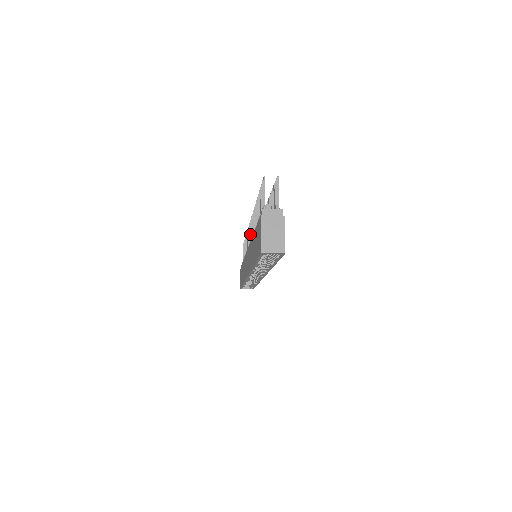
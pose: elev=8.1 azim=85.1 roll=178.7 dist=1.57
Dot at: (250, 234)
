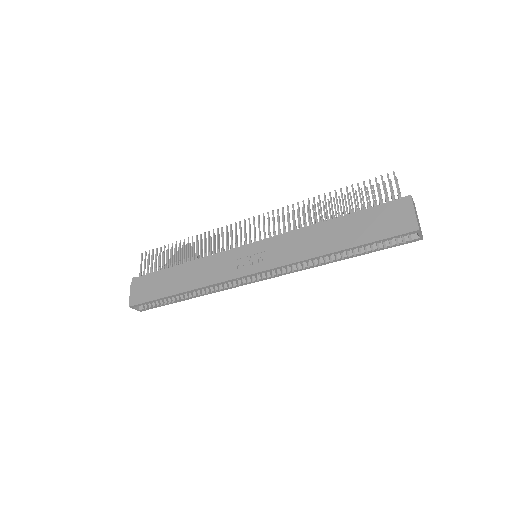
Dot at: (250, 231)
